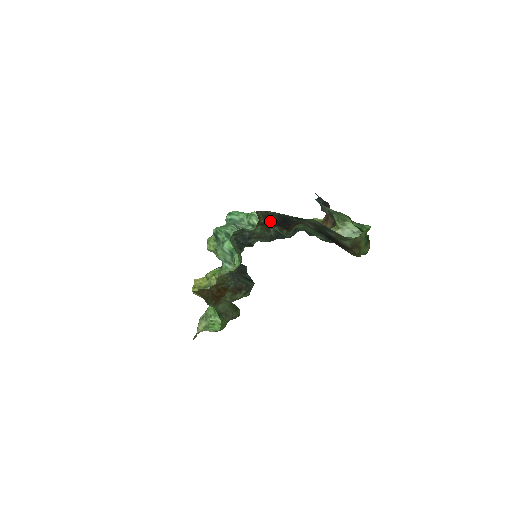
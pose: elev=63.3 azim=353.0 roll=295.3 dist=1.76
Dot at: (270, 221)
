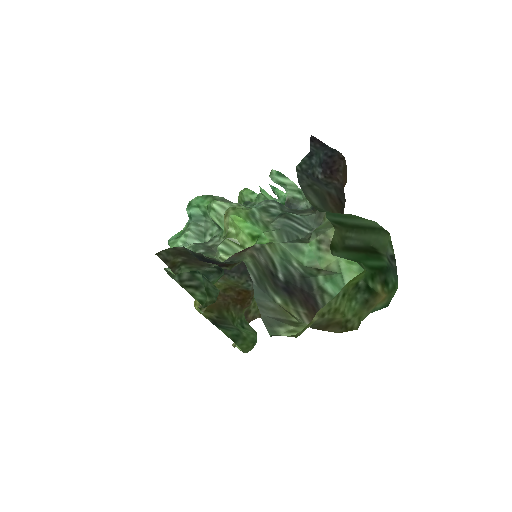
Dot at: occluded
